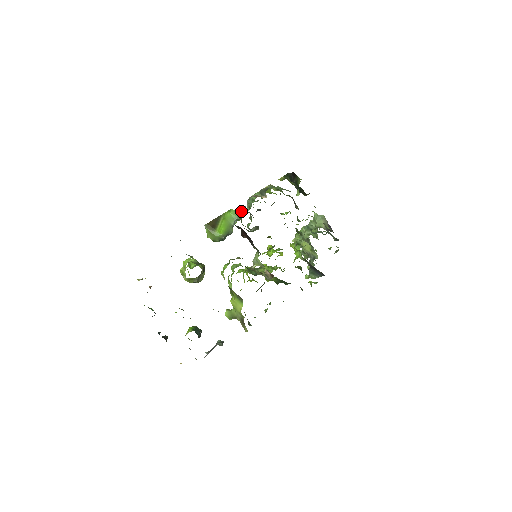
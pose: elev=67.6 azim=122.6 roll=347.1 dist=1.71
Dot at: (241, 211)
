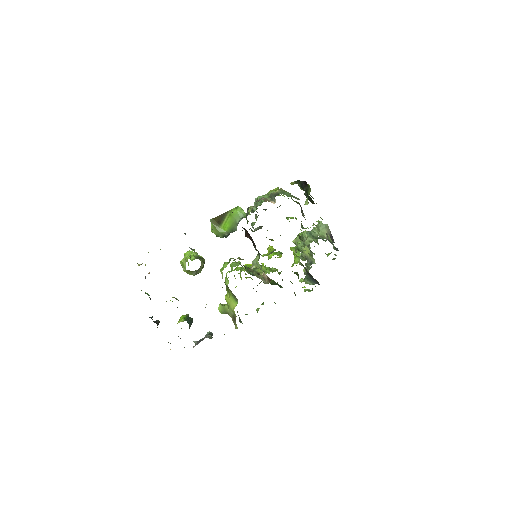
Dot at: occluded
